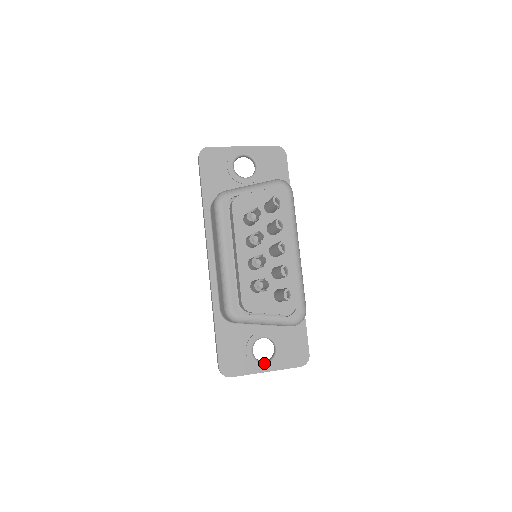
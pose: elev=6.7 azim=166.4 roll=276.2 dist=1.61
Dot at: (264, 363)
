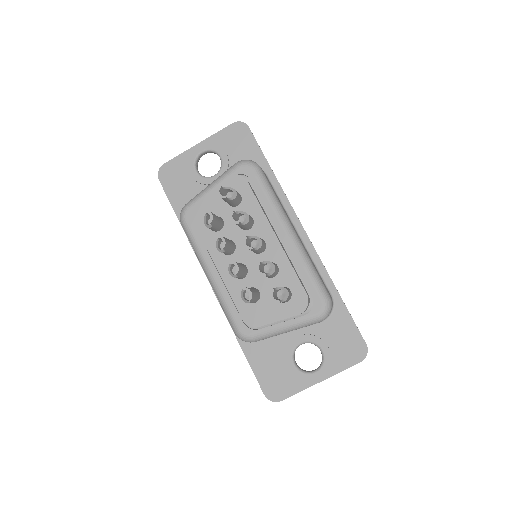
Dot at: (313, 373)
